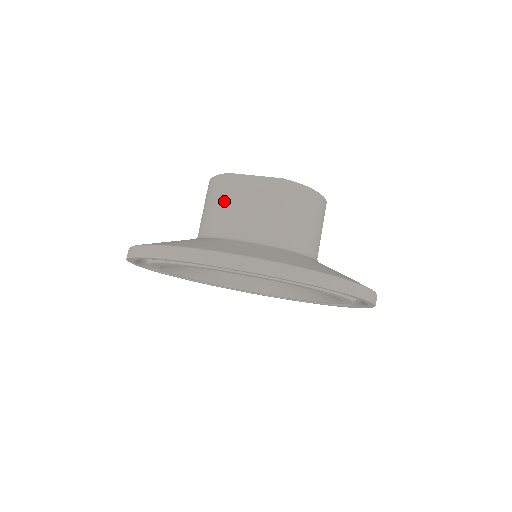
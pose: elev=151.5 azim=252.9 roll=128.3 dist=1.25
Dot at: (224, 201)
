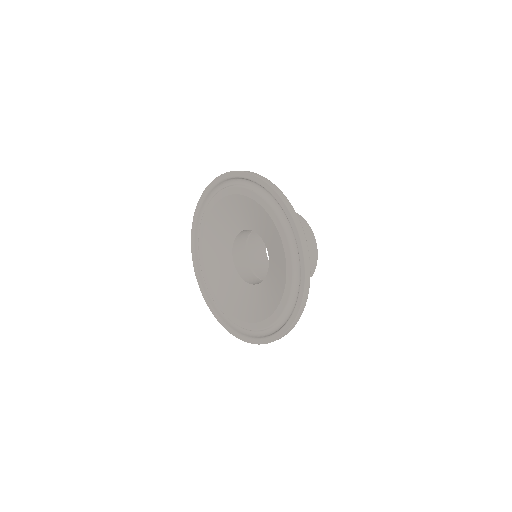
Dot at: occluded
